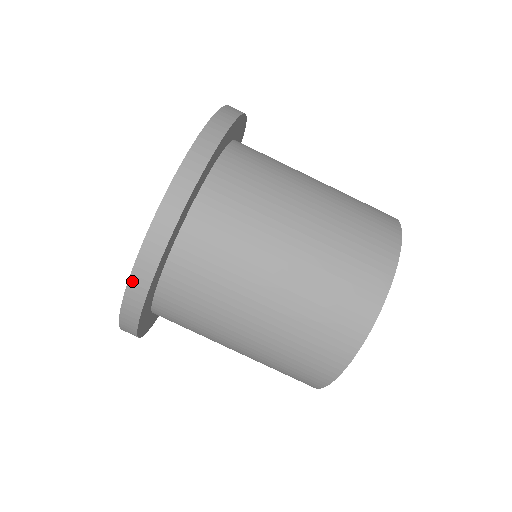
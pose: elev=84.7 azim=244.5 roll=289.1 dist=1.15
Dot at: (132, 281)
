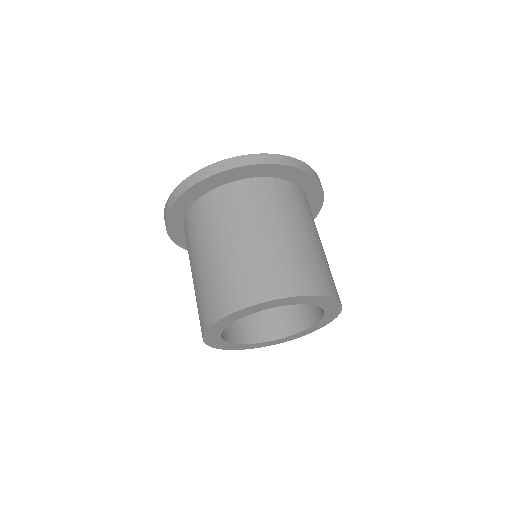
Dot at: (223, 162)
